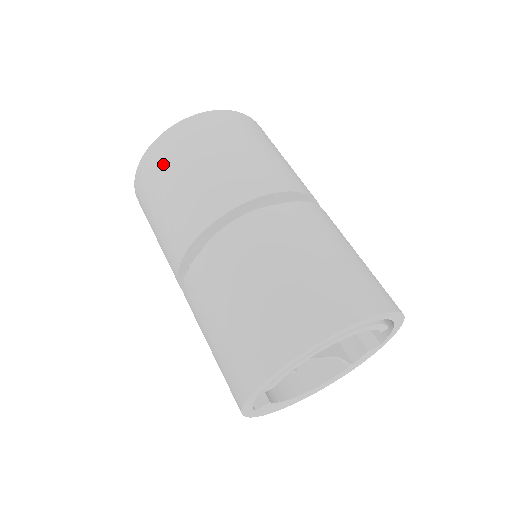
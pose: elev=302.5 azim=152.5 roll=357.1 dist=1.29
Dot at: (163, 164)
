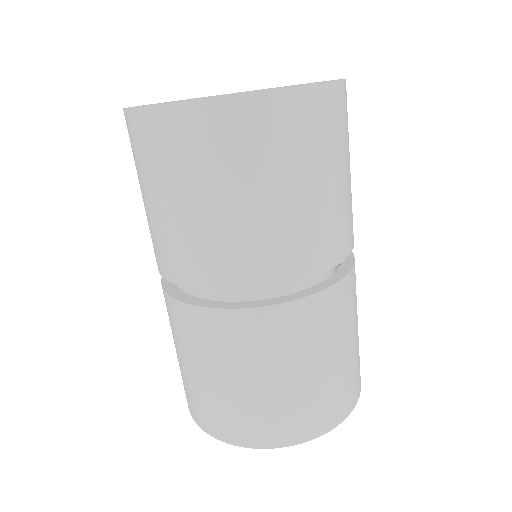
Dot at: (187, 156)
